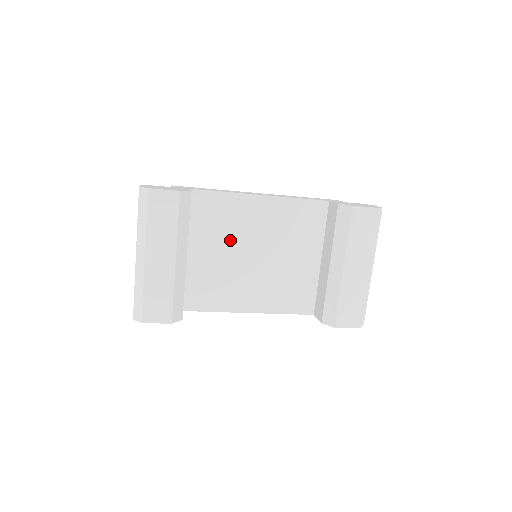
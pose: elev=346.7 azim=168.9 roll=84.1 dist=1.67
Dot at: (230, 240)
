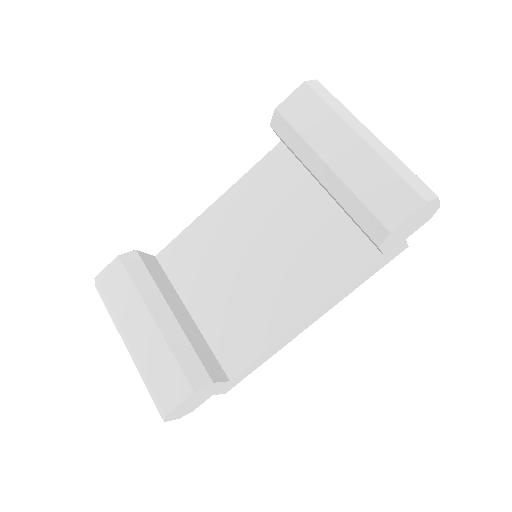
Dot at: (220, 266)
